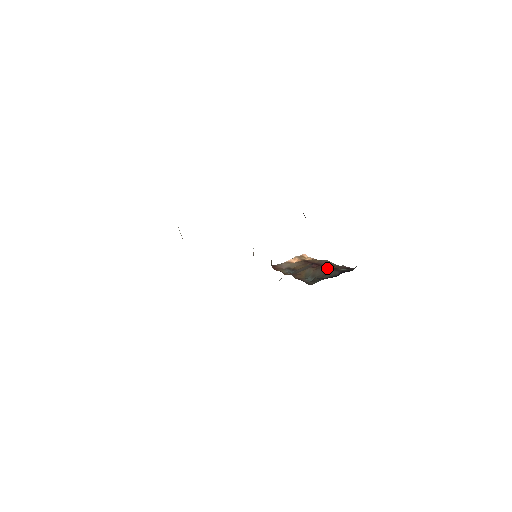
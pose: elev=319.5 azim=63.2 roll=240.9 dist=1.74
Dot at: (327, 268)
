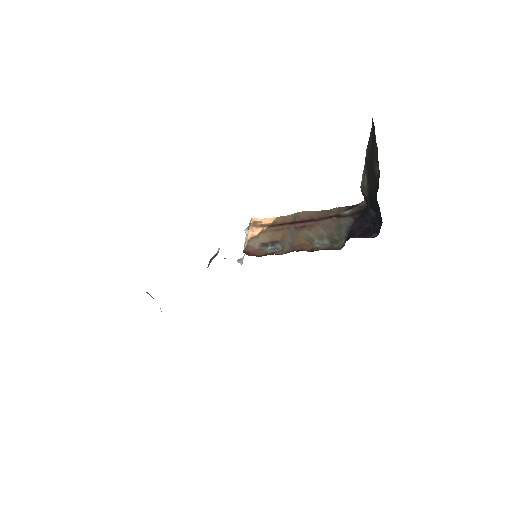
Dot at: (328, 220)
